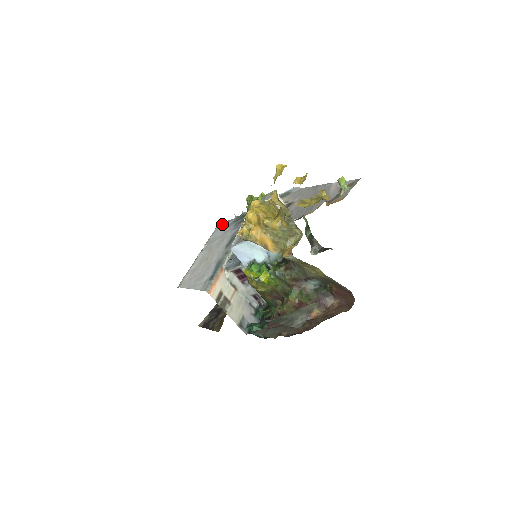
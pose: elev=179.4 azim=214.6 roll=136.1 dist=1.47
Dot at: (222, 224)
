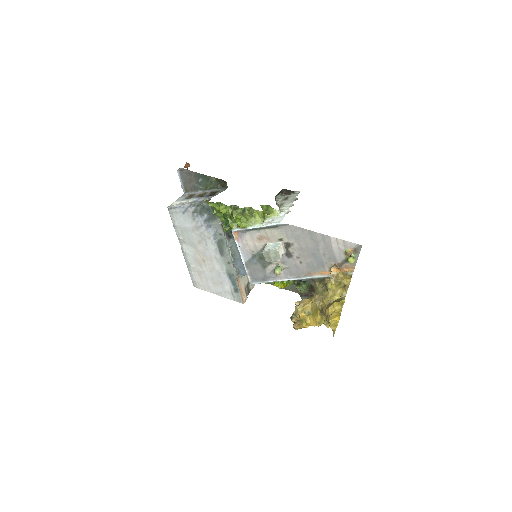
Dot at: (176, 208)
